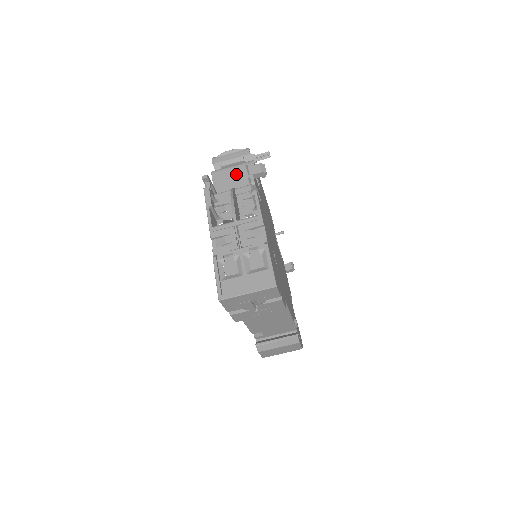
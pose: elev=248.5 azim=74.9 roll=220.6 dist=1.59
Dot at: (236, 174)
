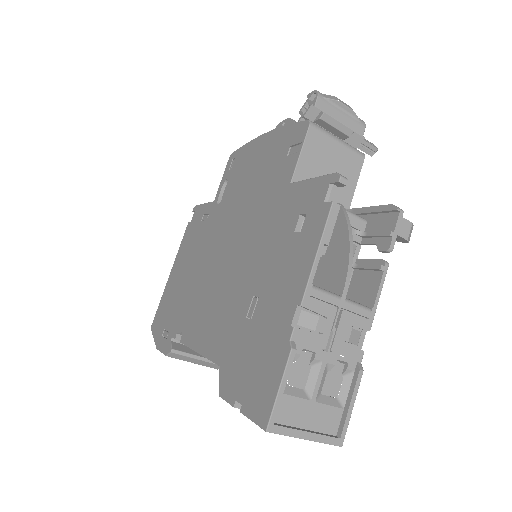
Dot at: (337, 159)
